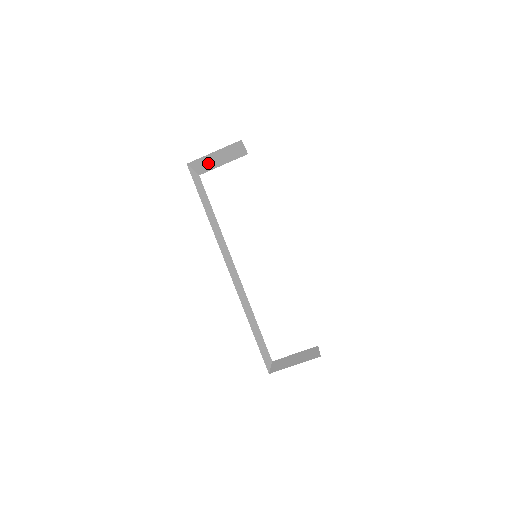
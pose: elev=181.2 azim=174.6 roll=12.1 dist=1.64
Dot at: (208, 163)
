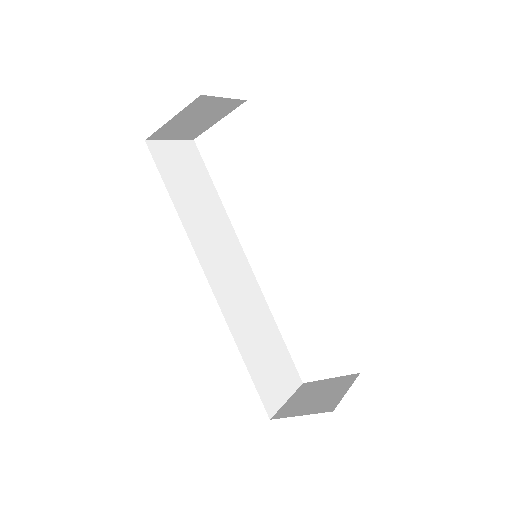
Dot at: (186, 128)
